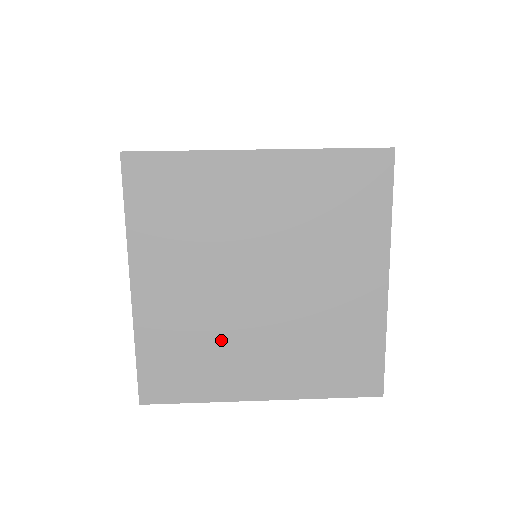
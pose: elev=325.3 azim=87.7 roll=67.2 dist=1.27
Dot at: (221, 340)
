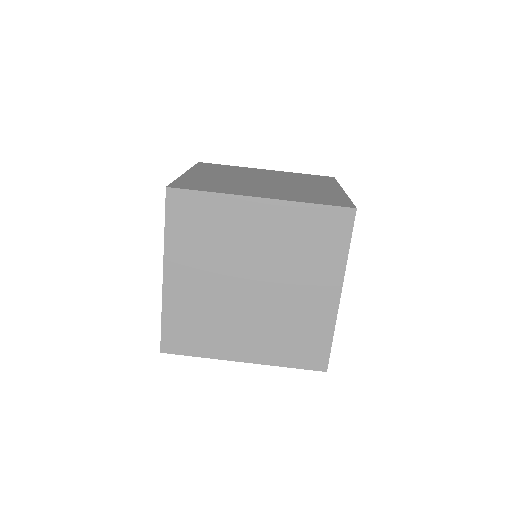
Dot at: occluded
